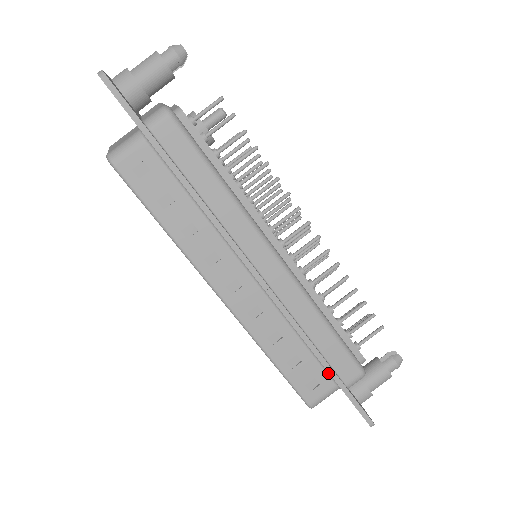
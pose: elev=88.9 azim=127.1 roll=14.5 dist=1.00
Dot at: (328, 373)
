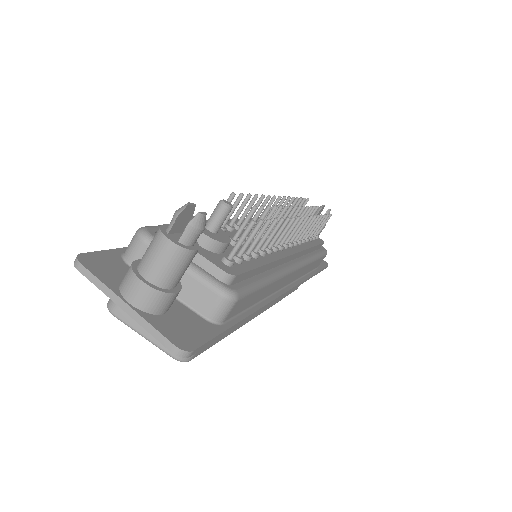
Dot at: occluded
